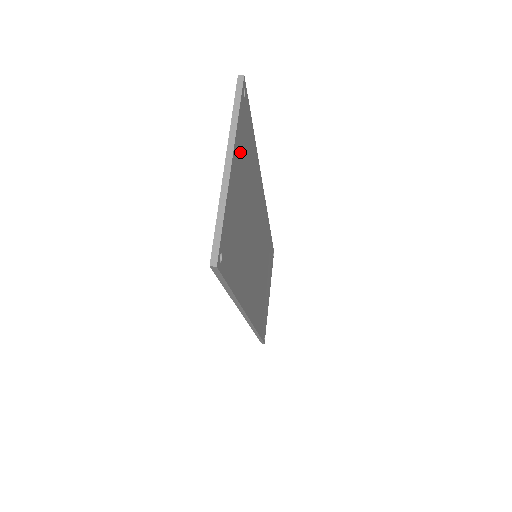
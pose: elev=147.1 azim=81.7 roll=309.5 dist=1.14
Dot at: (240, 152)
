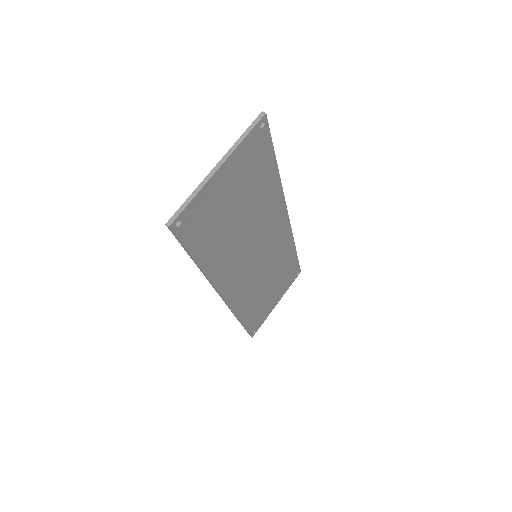
Dot at: (241, 164)
